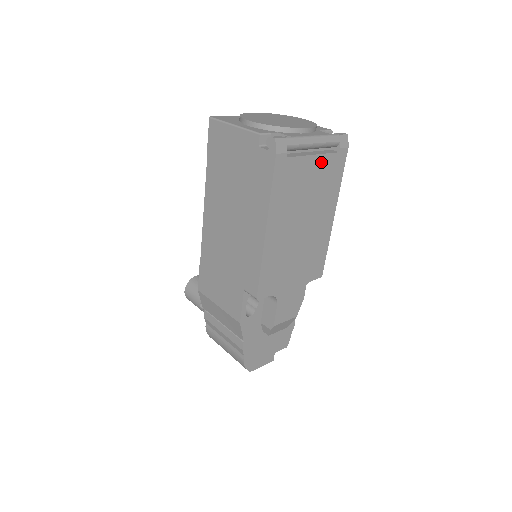
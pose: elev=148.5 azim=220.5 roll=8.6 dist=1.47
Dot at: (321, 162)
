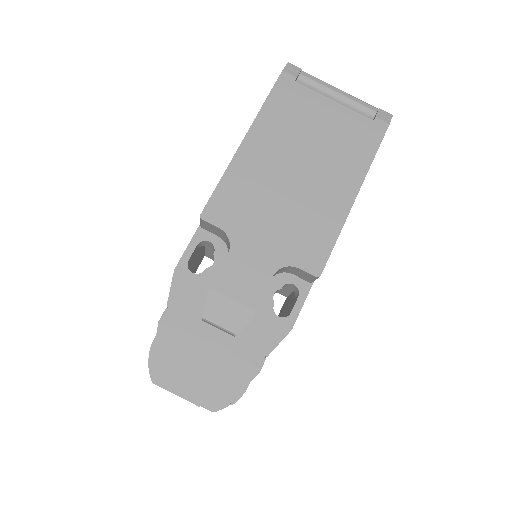
Dot at: (343, 115)
